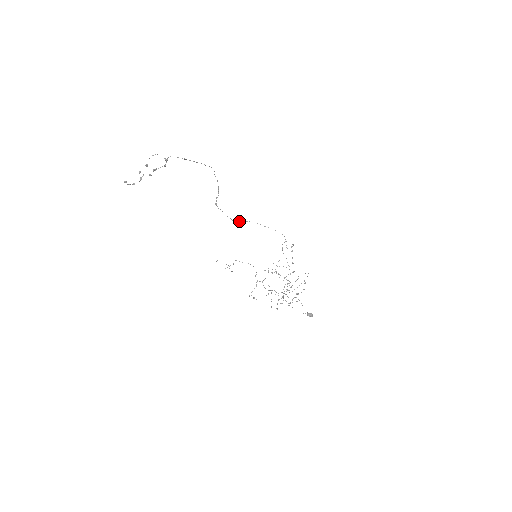
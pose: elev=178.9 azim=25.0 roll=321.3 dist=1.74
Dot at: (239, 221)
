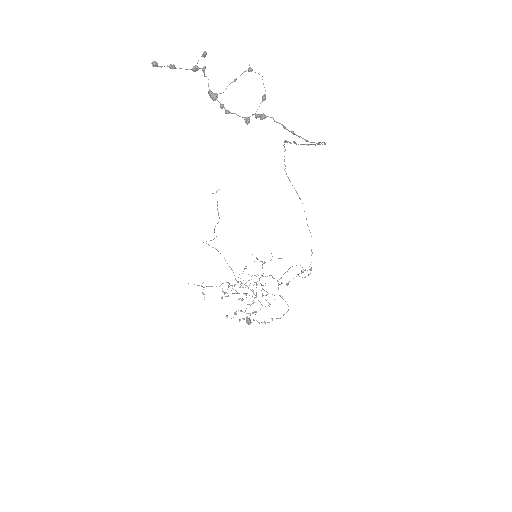
Dot at: occluded
